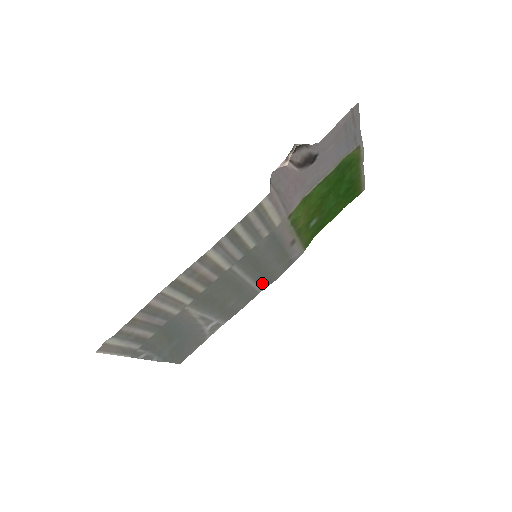
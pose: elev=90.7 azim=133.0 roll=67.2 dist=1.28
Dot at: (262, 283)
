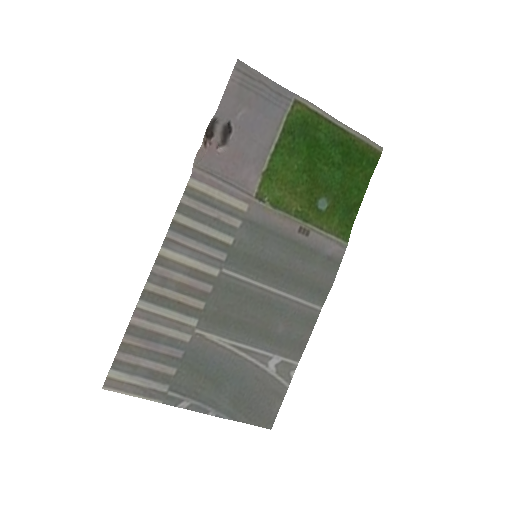
Dot at: (307, 295)
